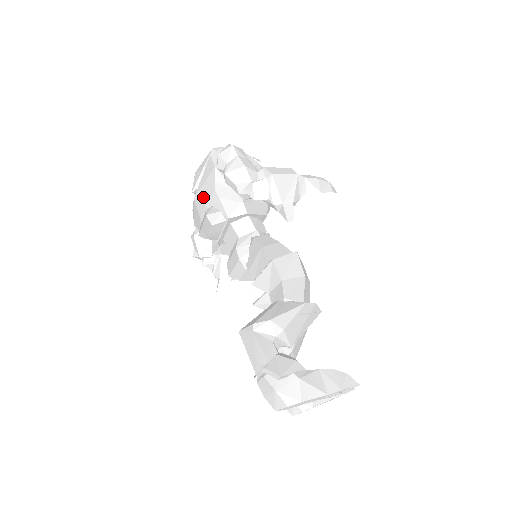
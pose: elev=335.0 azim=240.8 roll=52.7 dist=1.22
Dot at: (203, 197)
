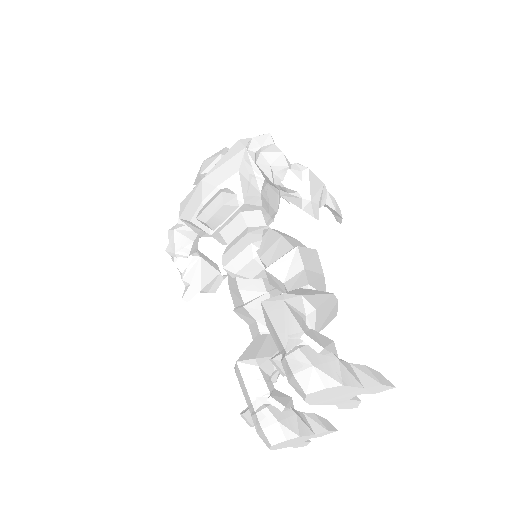
Dot at: (217, 178)
